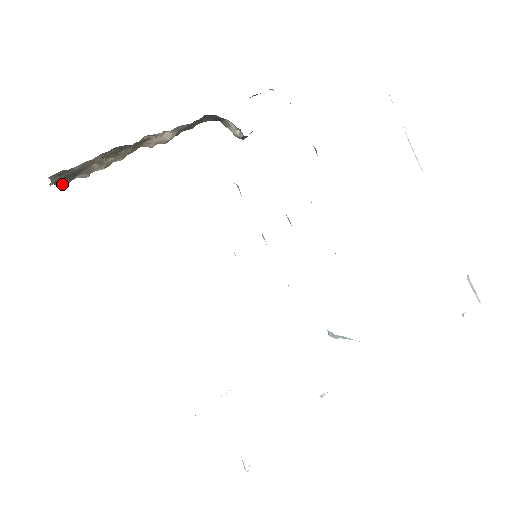
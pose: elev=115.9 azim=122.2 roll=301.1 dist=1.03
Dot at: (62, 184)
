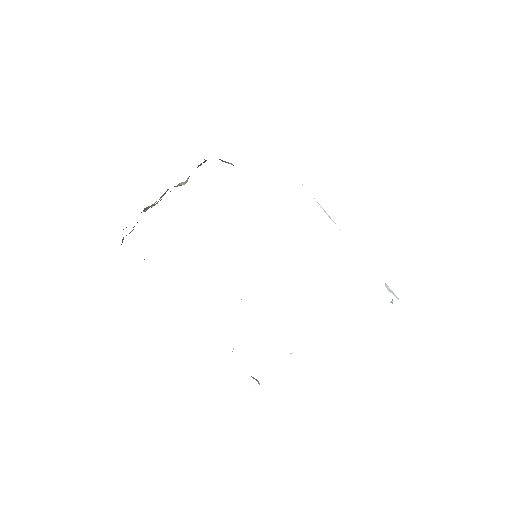
Dot at: occluded
